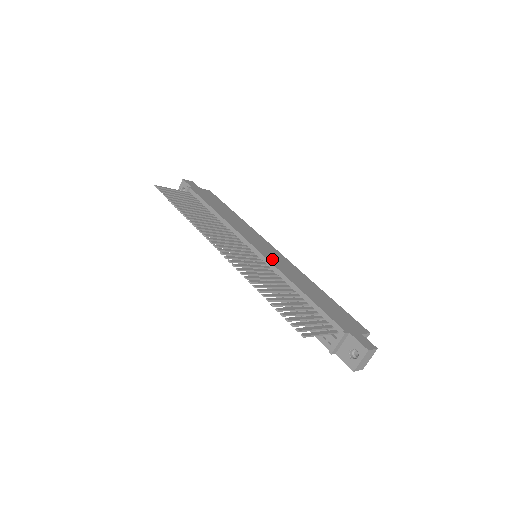
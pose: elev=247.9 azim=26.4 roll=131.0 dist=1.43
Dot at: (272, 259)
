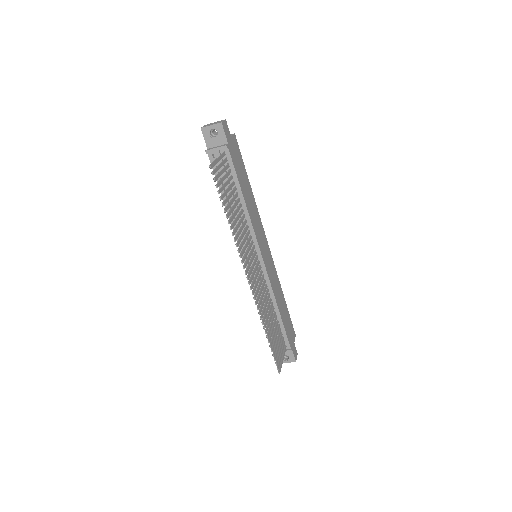
Dot at: (269, 271)
